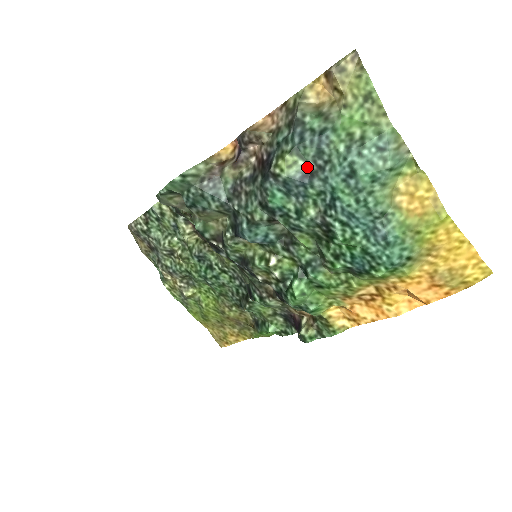
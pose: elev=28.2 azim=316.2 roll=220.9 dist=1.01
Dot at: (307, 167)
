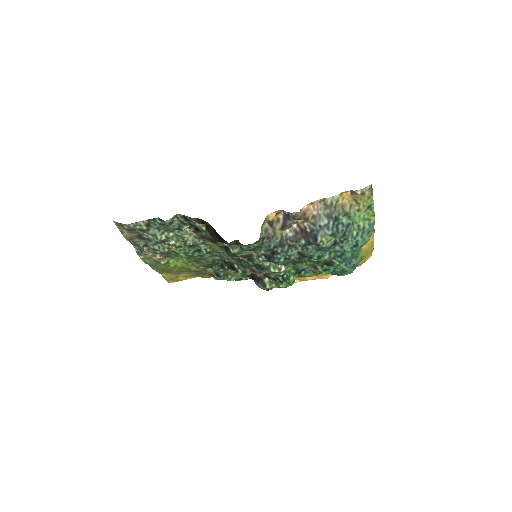
Dot at: (335, 241)
